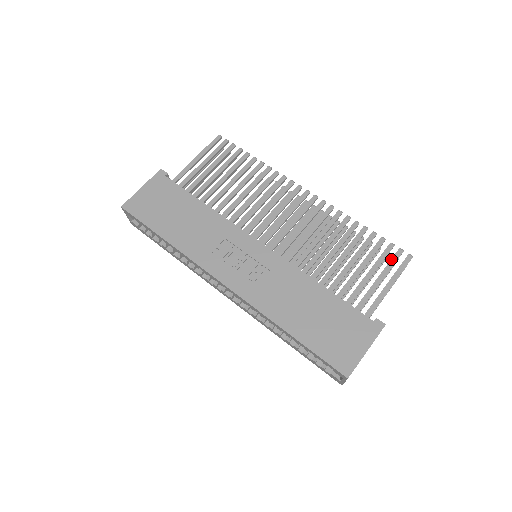
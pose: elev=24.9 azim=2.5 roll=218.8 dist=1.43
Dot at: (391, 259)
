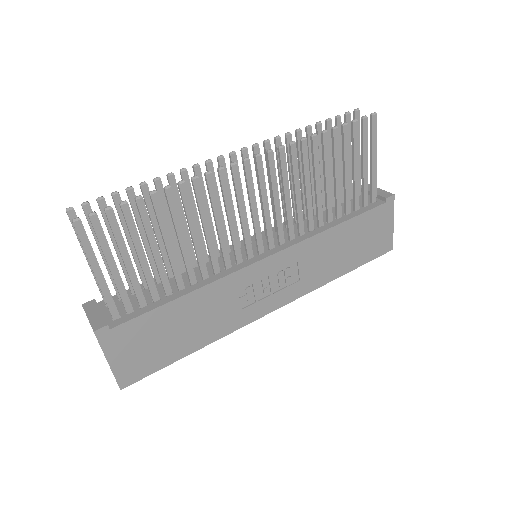
Dot at: (363, 137)
